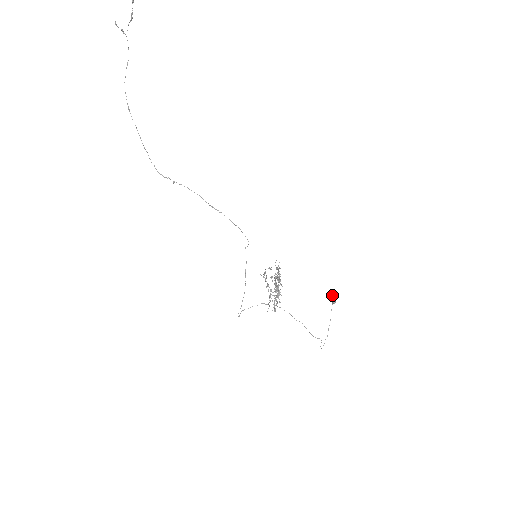
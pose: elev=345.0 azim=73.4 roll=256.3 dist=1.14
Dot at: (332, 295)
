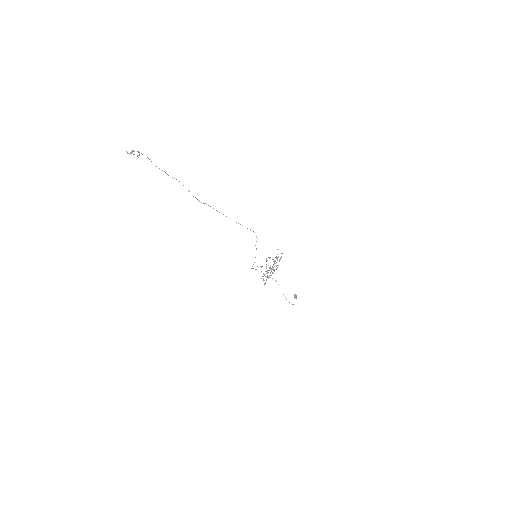
Dot at: (294, 296)
